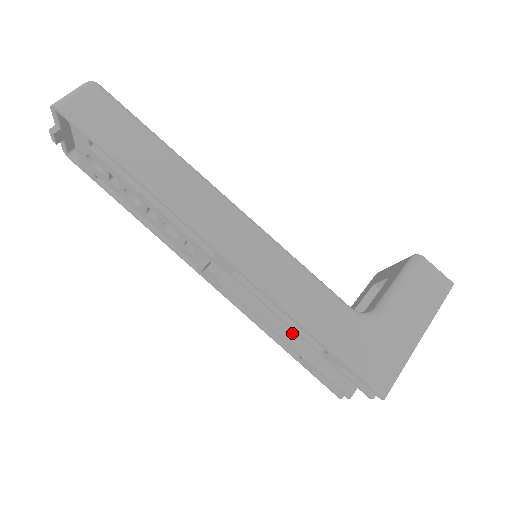
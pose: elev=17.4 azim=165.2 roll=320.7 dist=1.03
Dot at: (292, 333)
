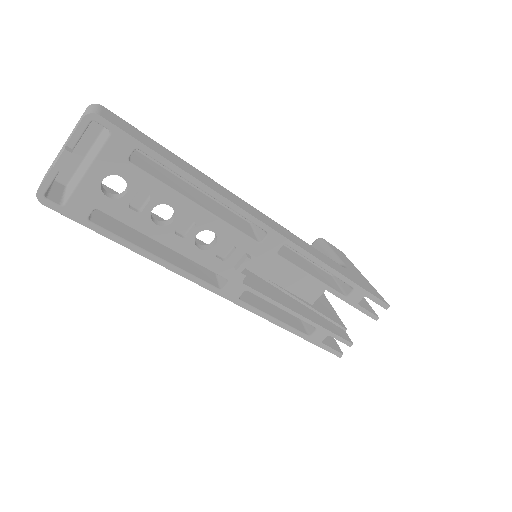
Dot at: (302, 311)
